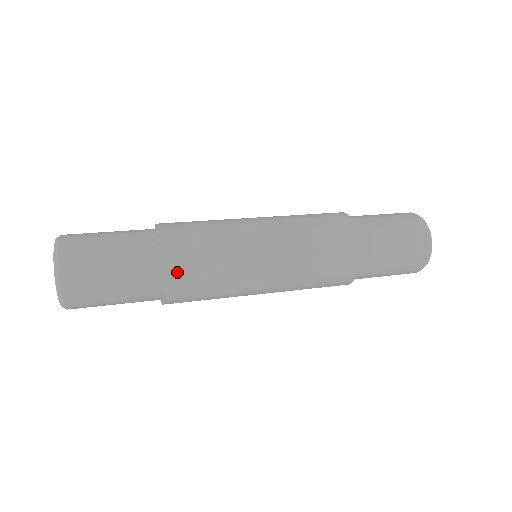
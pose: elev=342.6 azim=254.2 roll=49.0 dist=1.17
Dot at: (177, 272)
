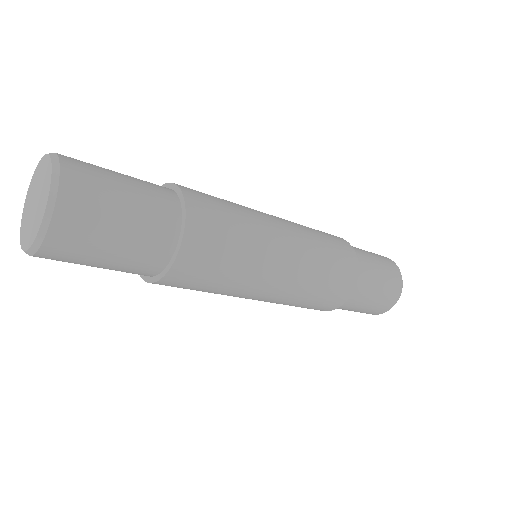
Dot at: (197, 249)
